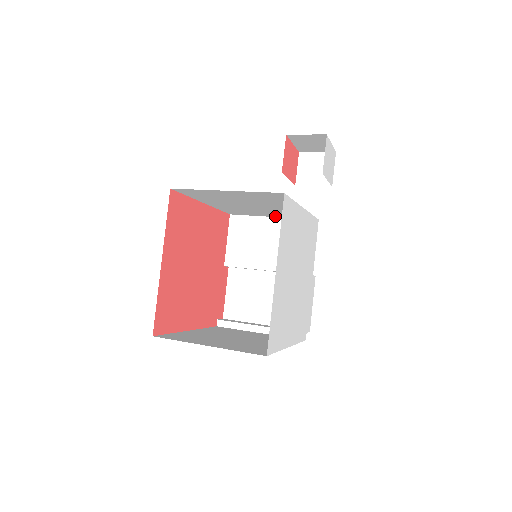
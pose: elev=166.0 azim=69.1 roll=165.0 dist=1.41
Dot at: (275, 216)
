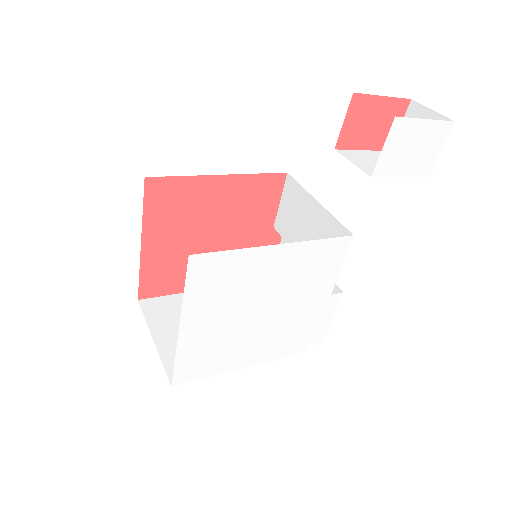
Dot at: occluded
